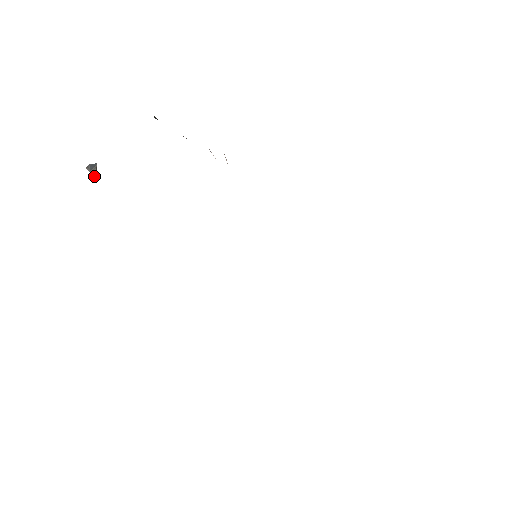
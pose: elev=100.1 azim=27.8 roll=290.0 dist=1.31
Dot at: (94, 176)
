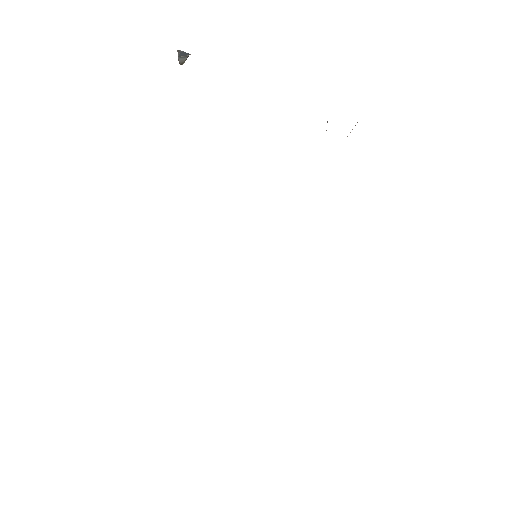
Dot at: (181, 63)
